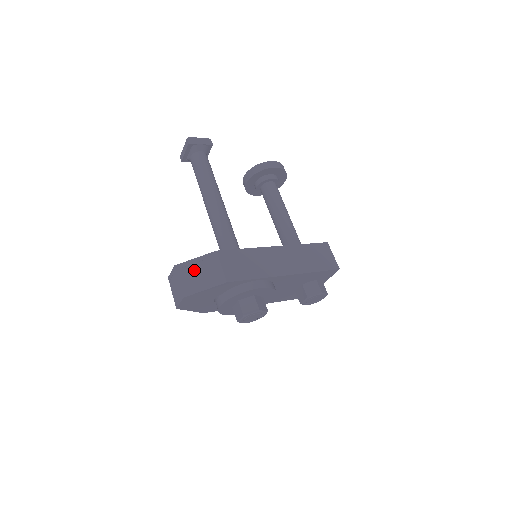
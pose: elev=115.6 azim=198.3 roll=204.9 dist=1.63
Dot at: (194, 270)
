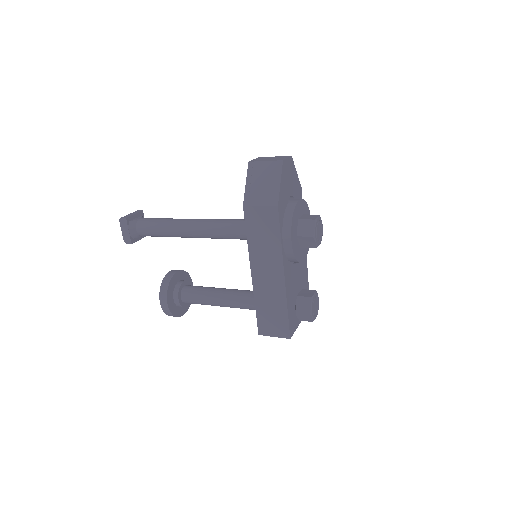
Dot at: occluded
